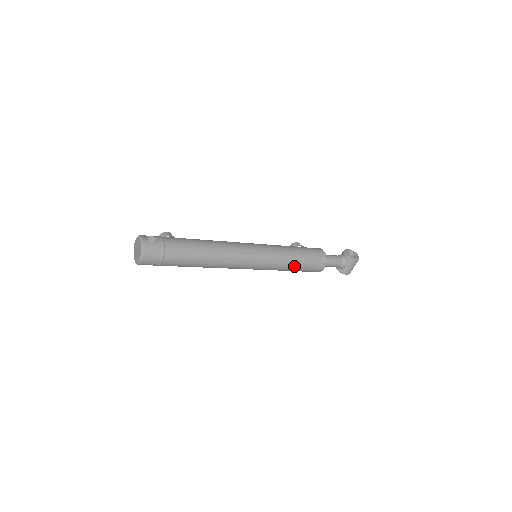
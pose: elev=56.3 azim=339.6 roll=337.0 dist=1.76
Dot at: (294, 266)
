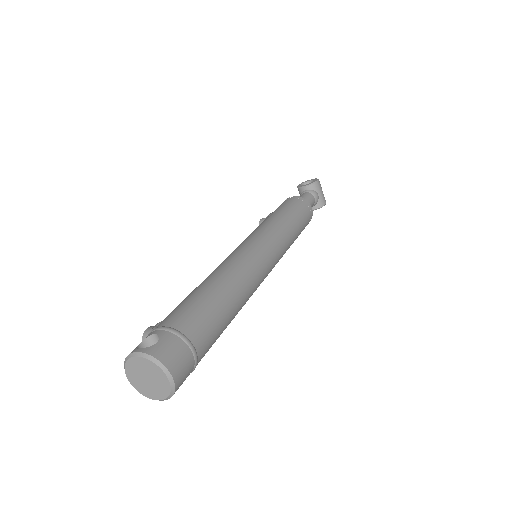
Dot at: (294, 228)
